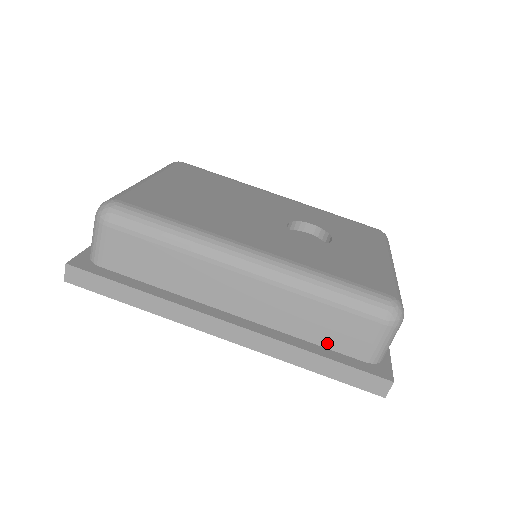
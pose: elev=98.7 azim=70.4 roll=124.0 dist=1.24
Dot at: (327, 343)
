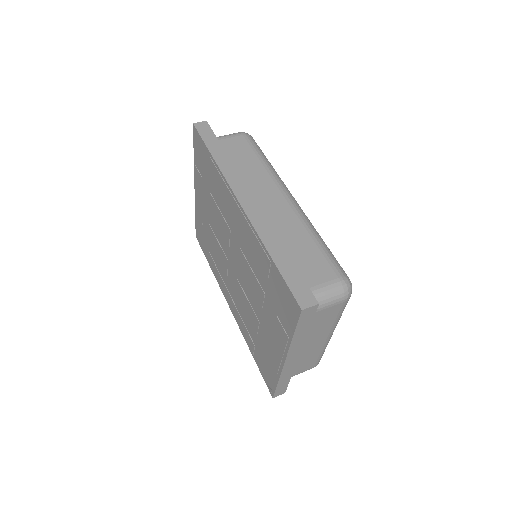
Dot at: occluded
